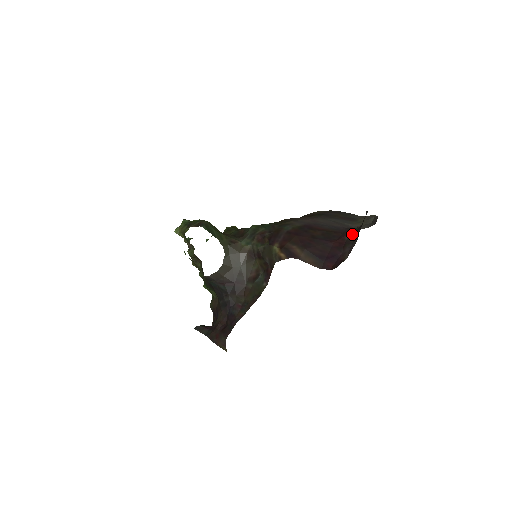
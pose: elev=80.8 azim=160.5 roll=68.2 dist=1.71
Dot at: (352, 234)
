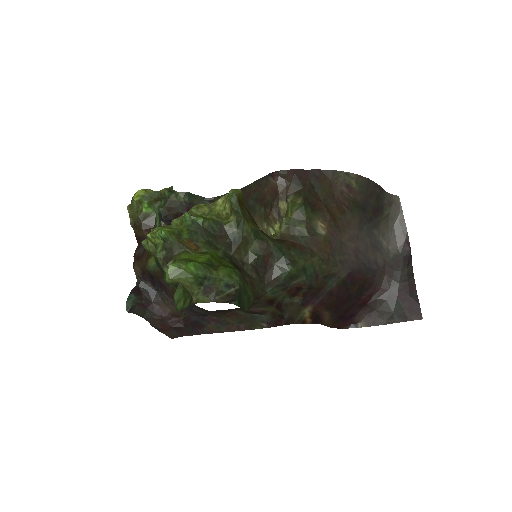
Dot at: (382, 294)
